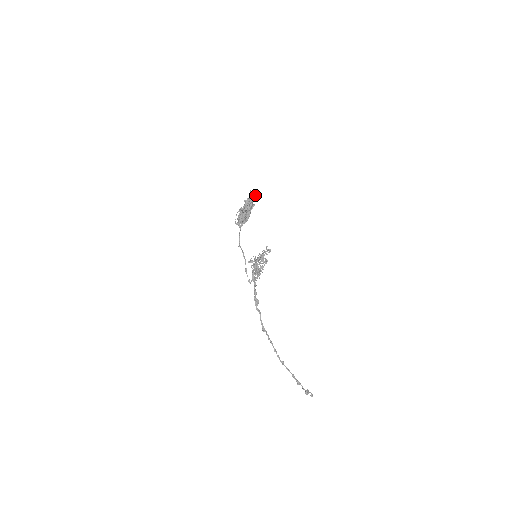
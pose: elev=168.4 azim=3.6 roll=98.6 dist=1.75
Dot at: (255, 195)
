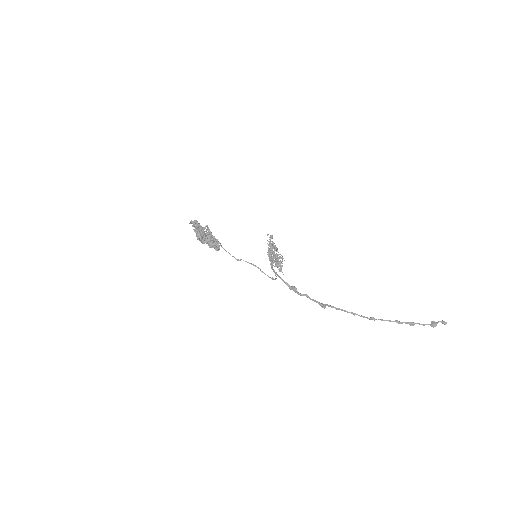
Dot at: (195, 222)
